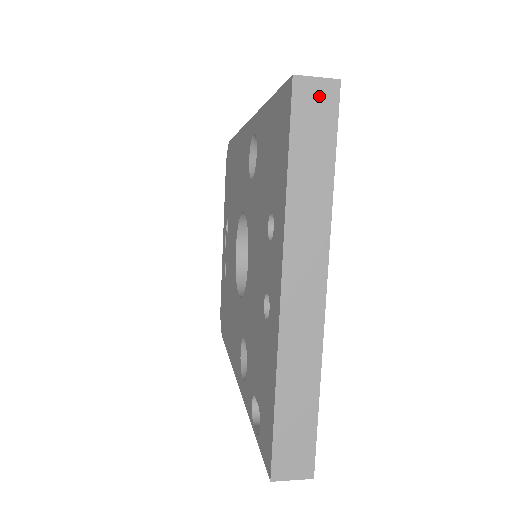
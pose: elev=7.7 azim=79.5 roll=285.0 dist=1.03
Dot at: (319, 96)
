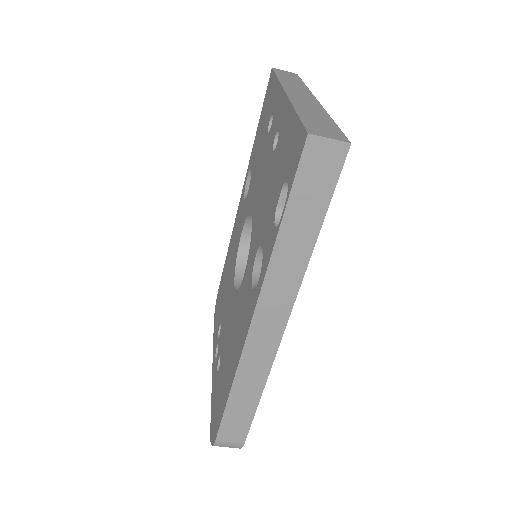
Dot at: (287, 73)
